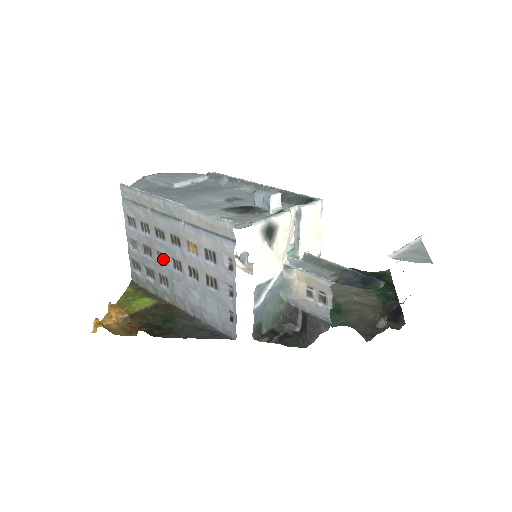
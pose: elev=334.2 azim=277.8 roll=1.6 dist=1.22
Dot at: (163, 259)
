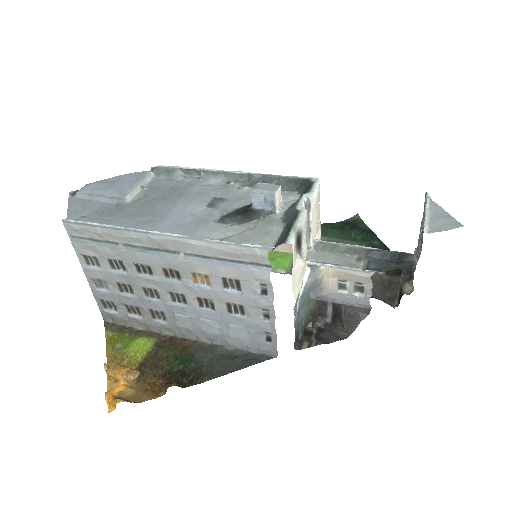
Dot at: (153, 294)
